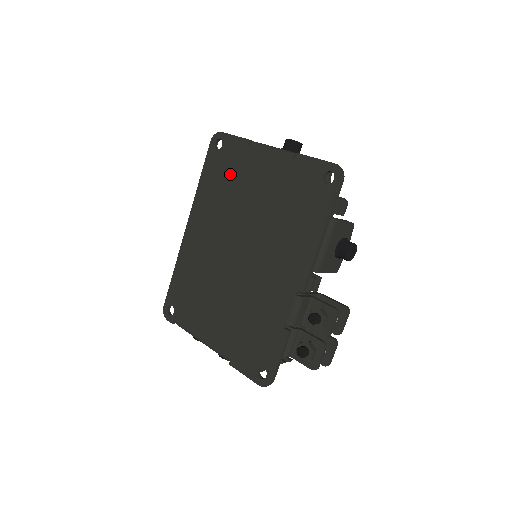
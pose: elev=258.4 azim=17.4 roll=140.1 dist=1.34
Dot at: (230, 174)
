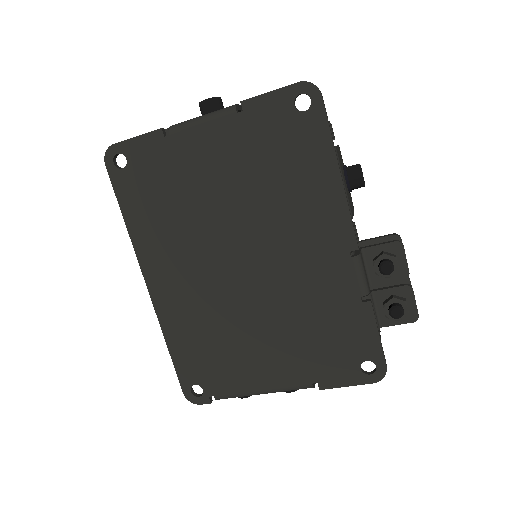
Dot at: (164, 185)
